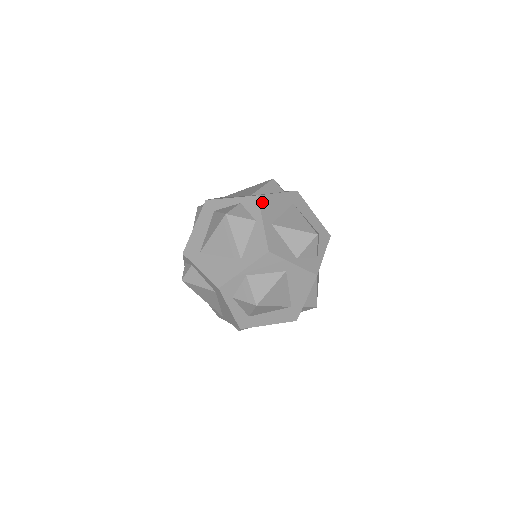
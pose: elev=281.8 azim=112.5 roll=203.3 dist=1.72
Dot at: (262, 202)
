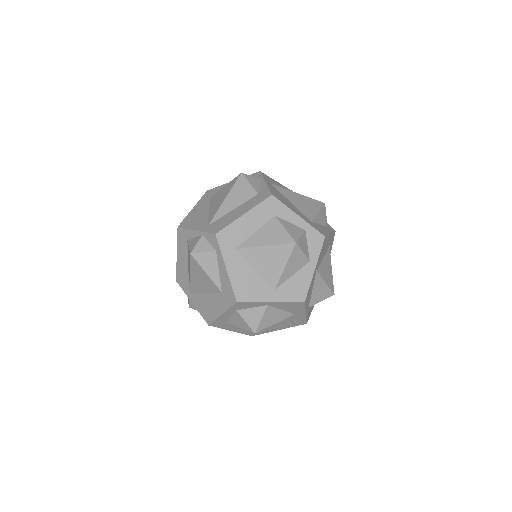
Dot at: (323, 245)
